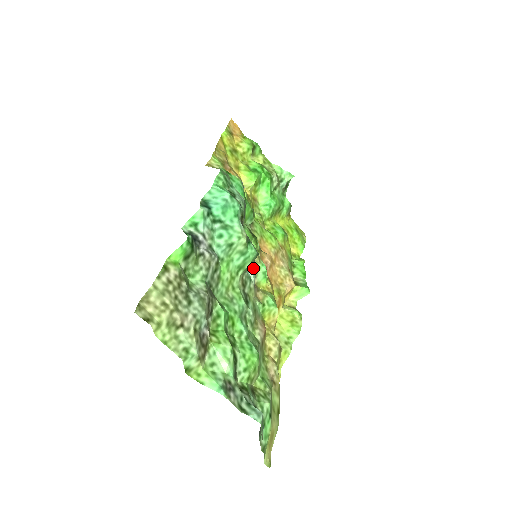
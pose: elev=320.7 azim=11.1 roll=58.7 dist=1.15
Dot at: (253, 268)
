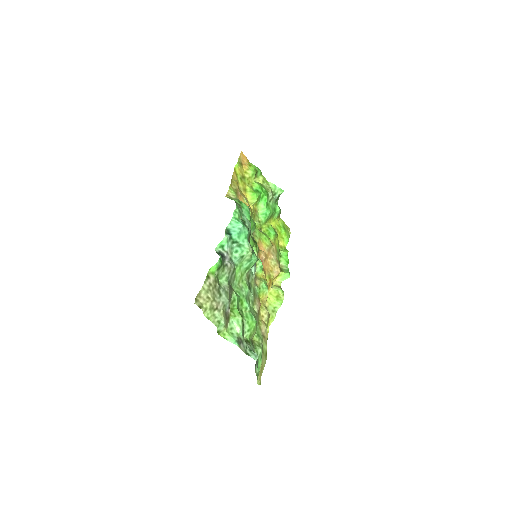
Dot at: (254, 266)
